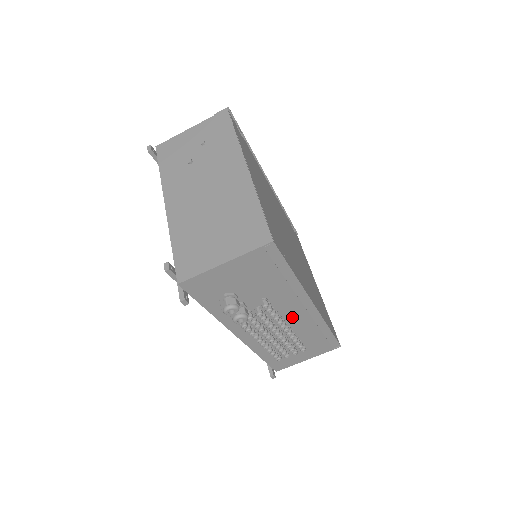
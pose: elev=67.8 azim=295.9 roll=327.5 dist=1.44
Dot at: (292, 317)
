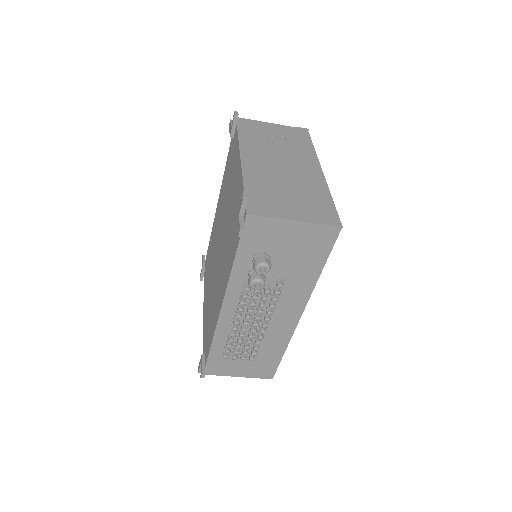
Dot at: (277, 317)
